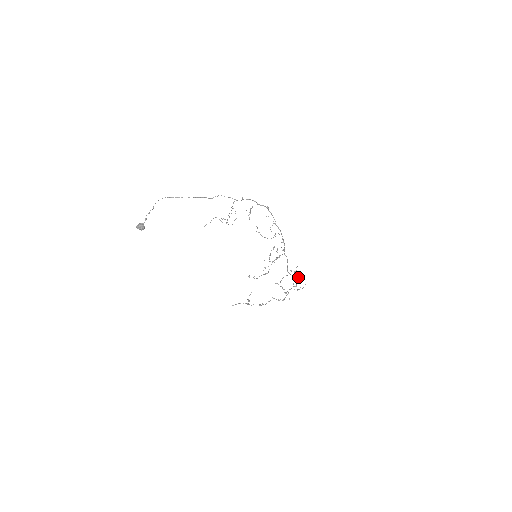
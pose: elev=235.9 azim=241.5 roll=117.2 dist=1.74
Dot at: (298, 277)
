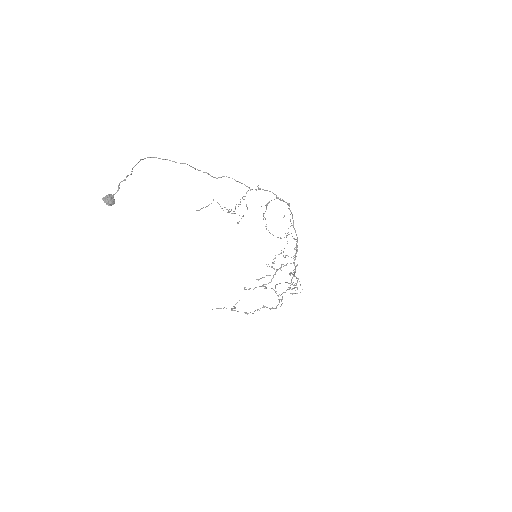
Dot at: occluded
